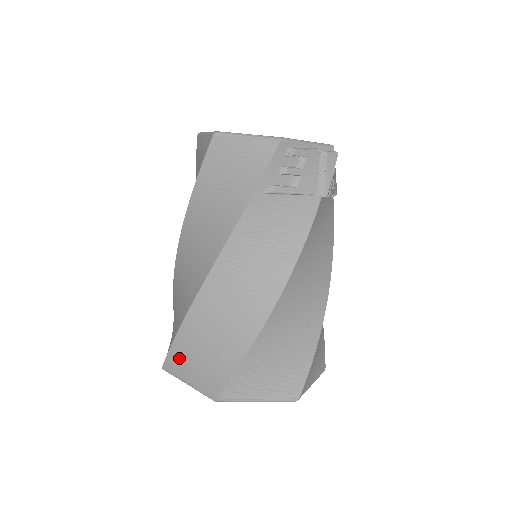
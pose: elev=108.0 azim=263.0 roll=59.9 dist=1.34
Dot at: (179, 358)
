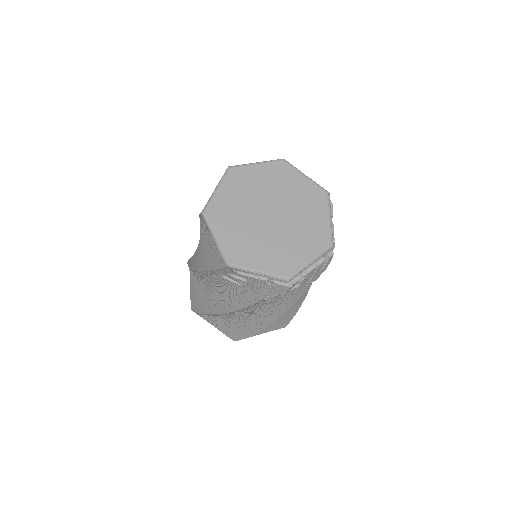
Dot at: occluded
